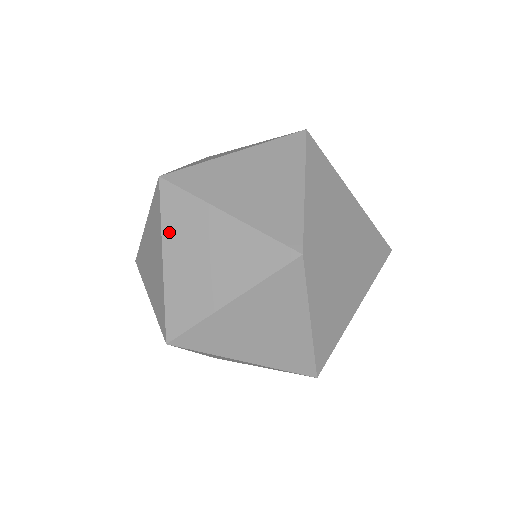
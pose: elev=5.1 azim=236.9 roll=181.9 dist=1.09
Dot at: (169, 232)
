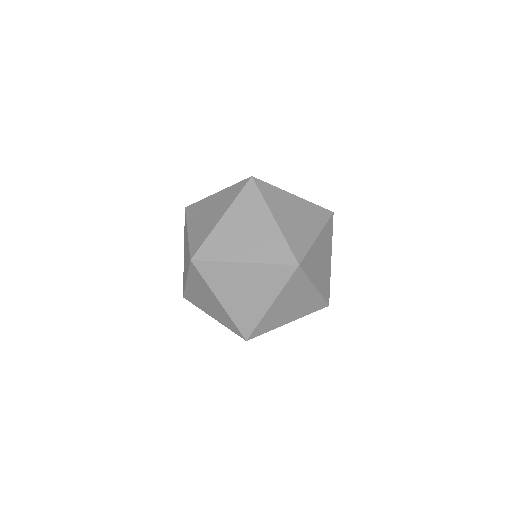
Dot at: (191, 278)
